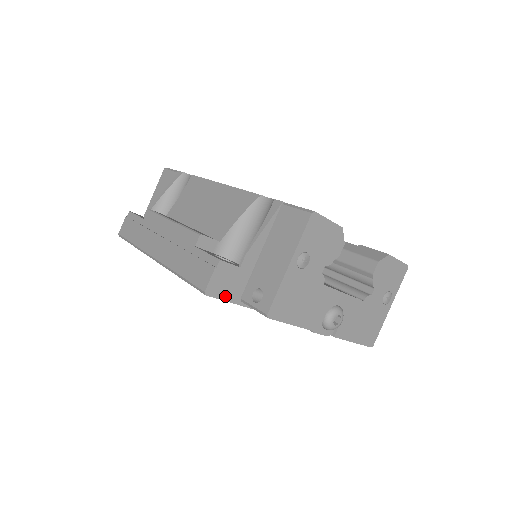
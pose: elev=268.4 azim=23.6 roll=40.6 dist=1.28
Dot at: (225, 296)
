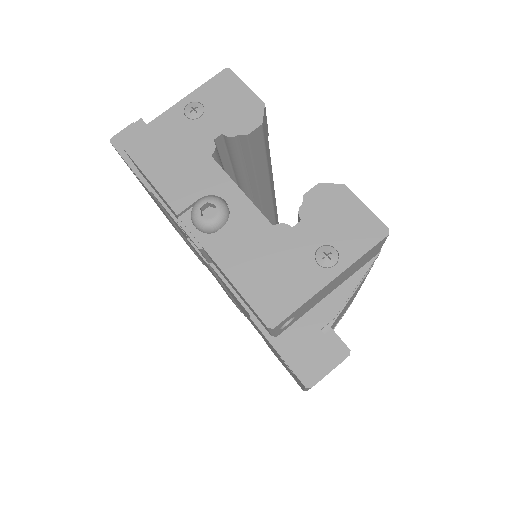
Dot at: (127, 155)
